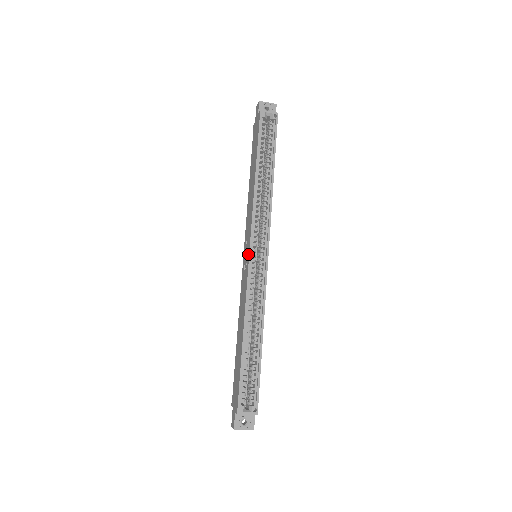
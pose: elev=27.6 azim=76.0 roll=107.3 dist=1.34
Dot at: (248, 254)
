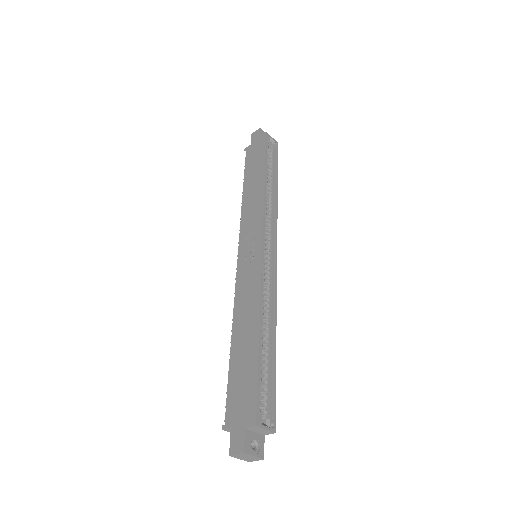
Dot at: (259, 245)
